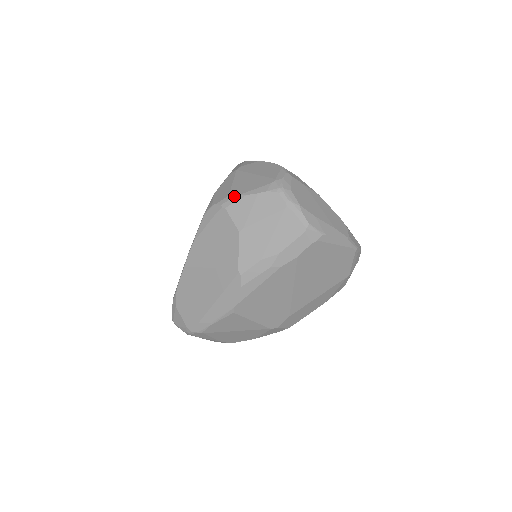
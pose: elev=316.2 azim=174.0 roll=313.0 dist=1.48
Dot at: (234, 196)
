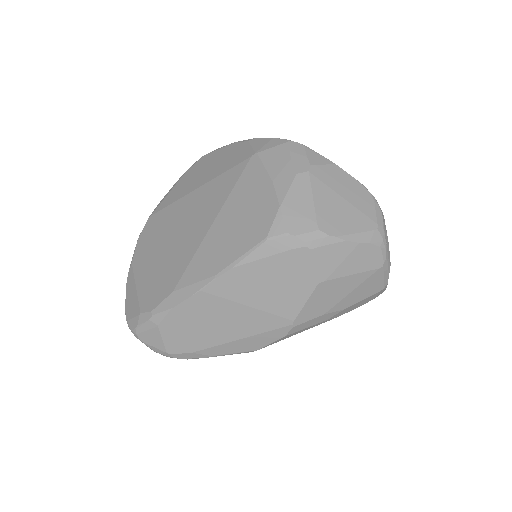
Dot at: (327, 236)
